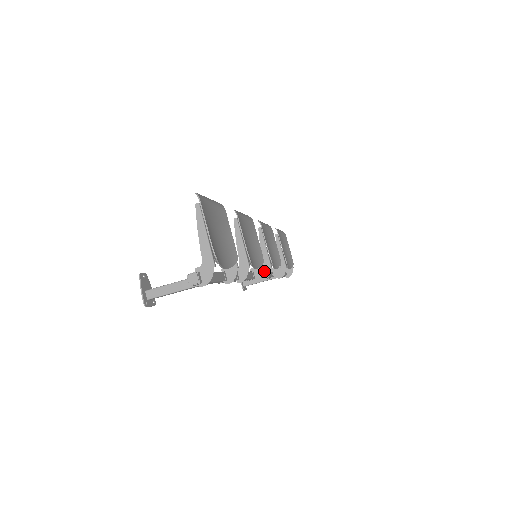
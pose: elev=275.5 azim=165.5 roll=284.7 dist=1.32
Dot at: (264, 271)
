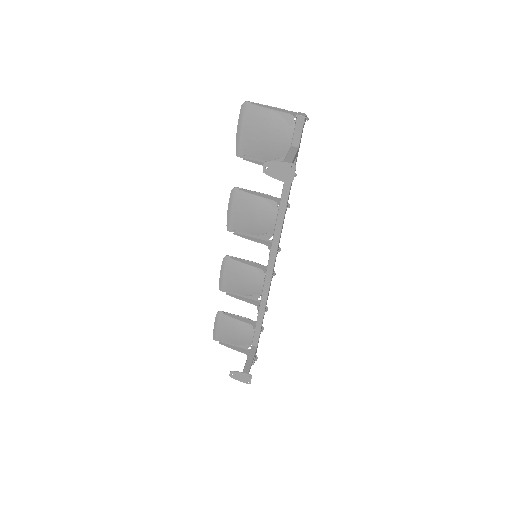
Dot at: occluded
